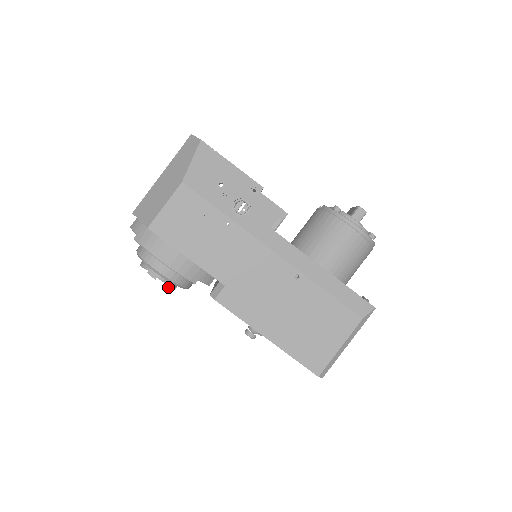
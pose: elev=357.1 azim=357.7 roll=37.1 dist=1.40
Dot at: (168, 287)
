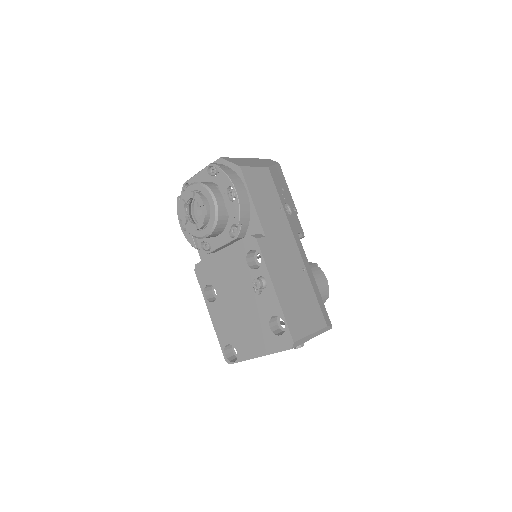
Dot at: (204, 219)
